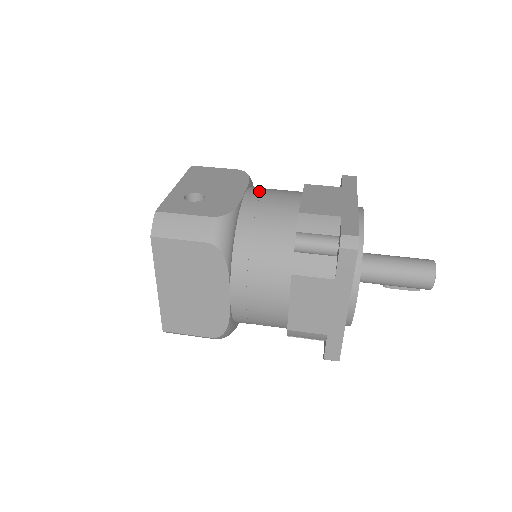
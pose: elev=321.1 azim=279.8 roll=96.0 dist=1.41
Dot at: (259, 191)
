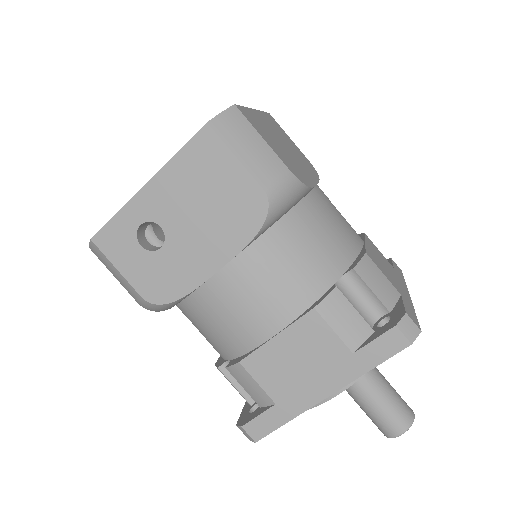
Dot at: (241, 278)
